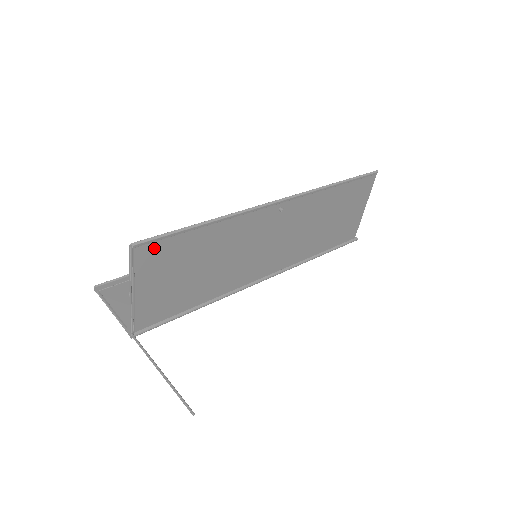
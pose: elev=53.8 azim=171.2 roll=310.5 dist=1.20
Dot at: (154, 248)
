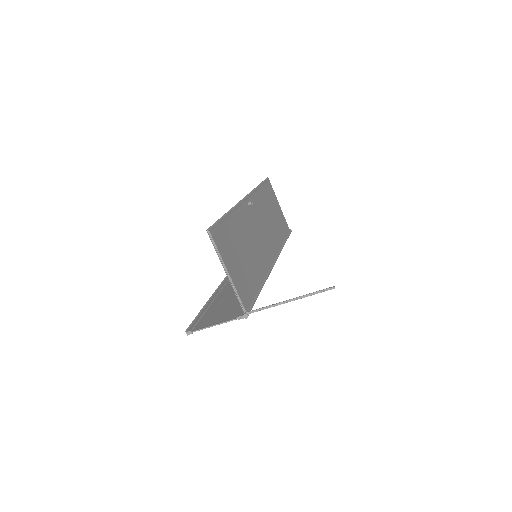
Dot at: (217, 234)
